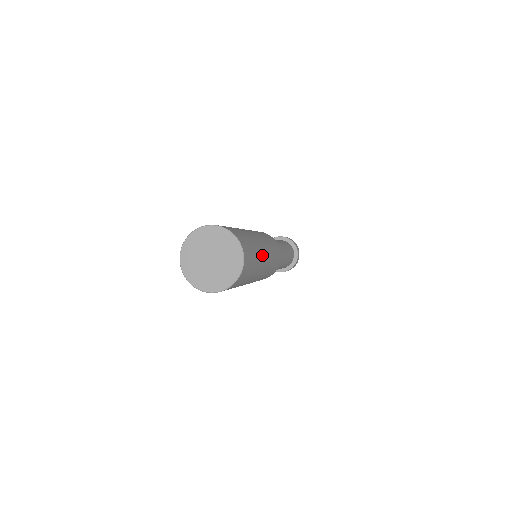
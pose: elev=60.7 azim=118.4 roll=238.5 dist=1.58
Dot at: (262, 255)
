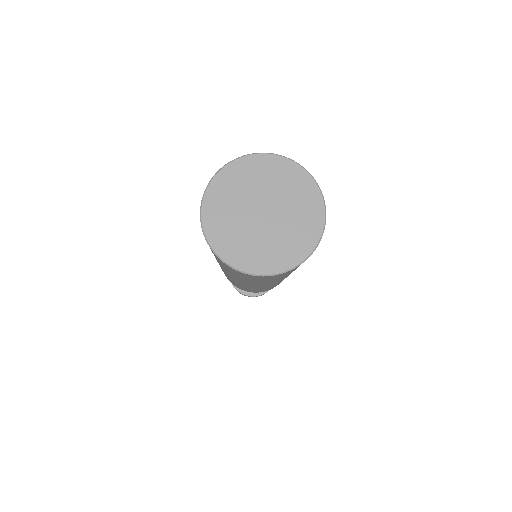
Dot at: occluded
